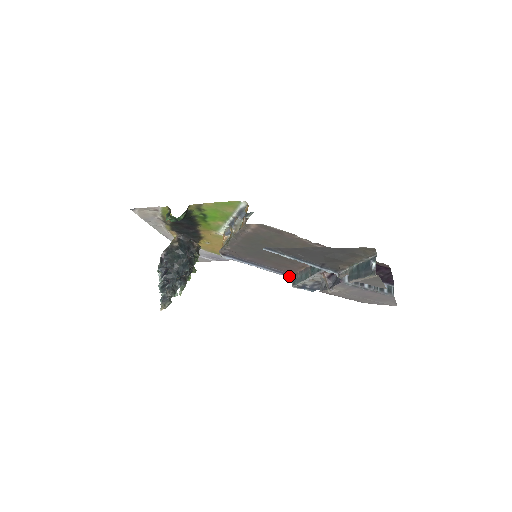
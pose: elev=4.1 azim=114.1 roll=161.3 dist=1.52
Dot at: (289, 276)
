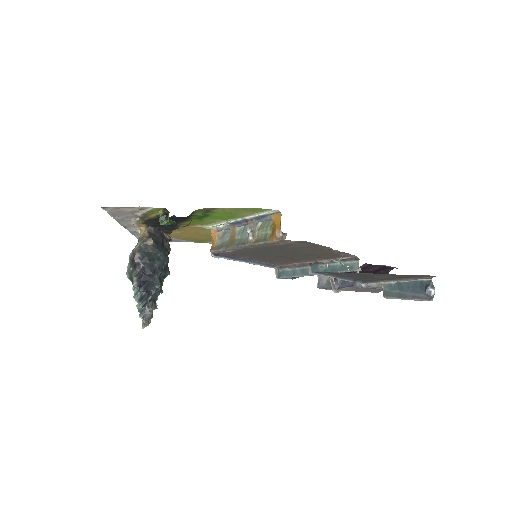
Dot at: (274, 267)
